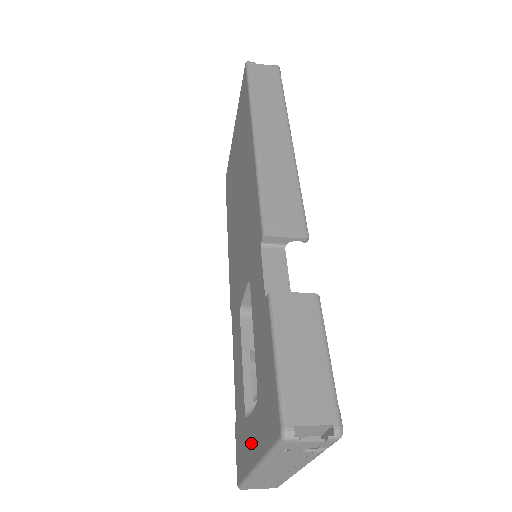
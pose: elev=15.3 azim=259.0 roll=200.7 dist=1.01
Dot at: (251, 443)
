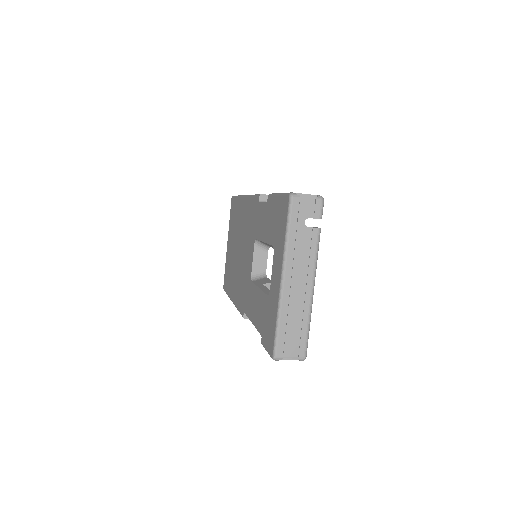
Dot at: (275, 281)
